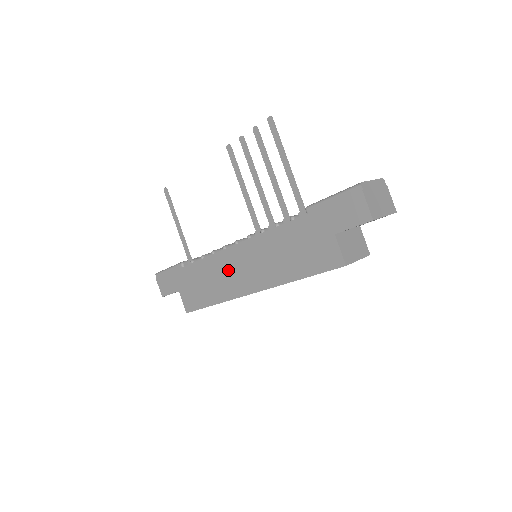
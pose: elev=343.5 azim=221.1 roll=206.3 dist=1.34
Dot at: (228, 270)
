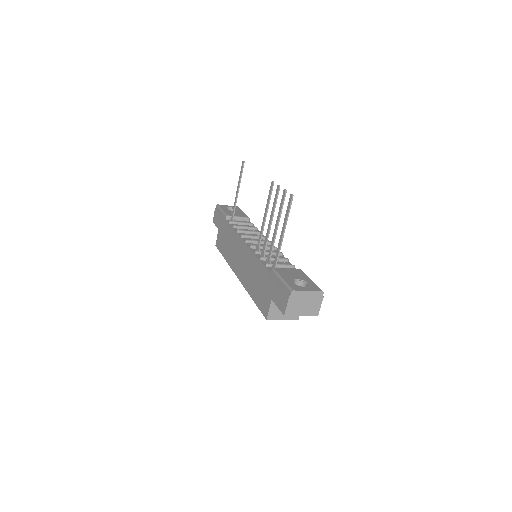
Dot at: (236, 251)
